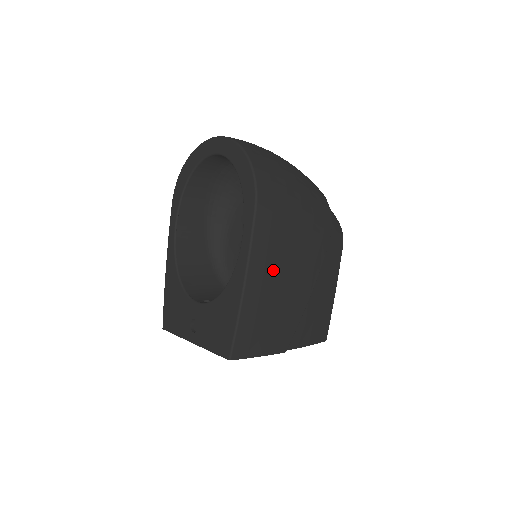
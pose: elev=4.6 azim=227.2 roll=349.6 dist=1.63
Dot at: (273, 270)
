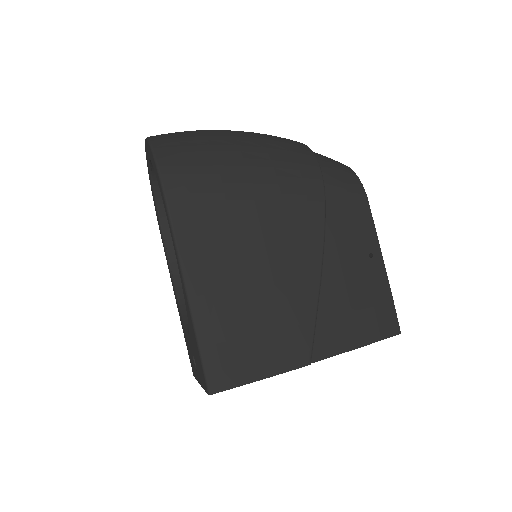
Dot at: (228, 263)
